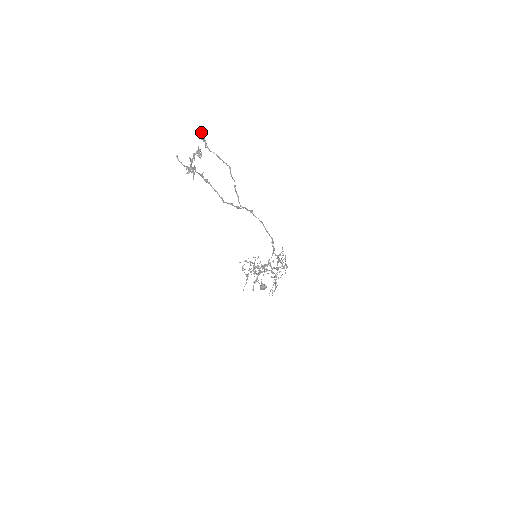
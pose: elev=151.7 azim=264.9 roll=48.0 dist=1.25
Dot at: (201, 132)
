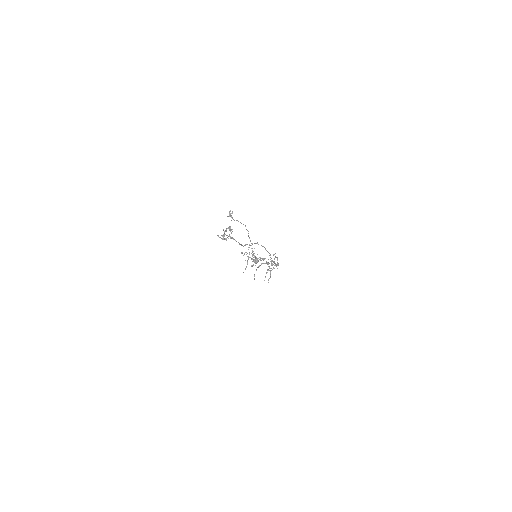
Dot at: (229, 212)
